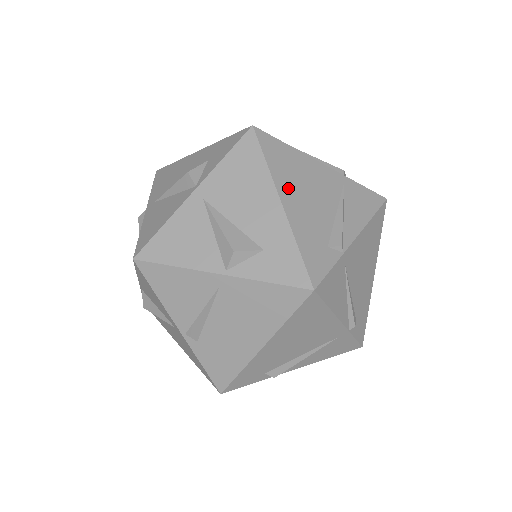
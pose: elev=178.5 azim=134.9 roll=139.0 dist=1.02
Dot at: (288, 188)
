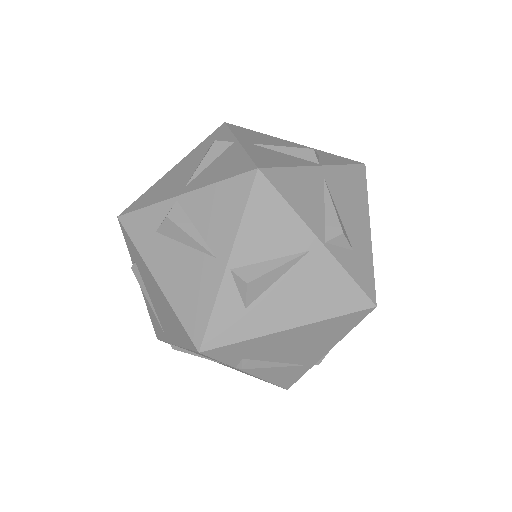
Dot at: occluded
